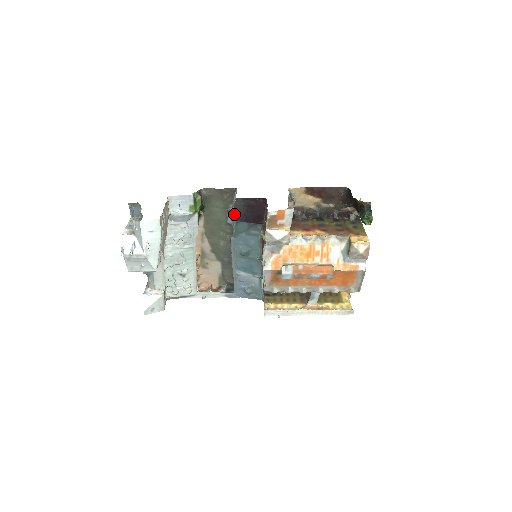
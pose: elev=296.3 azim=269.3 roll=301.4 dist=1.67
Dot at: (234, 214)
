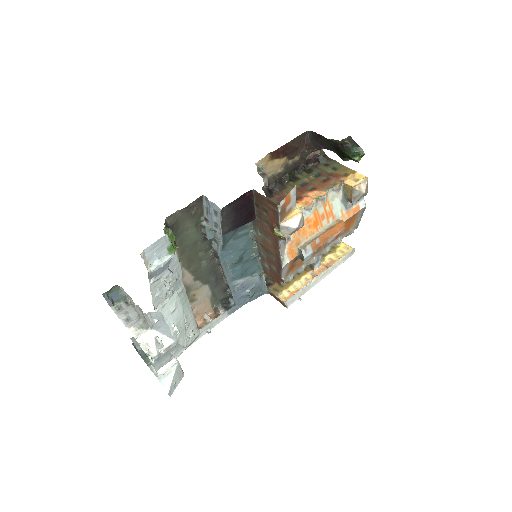
Dot at: (223, 227)
